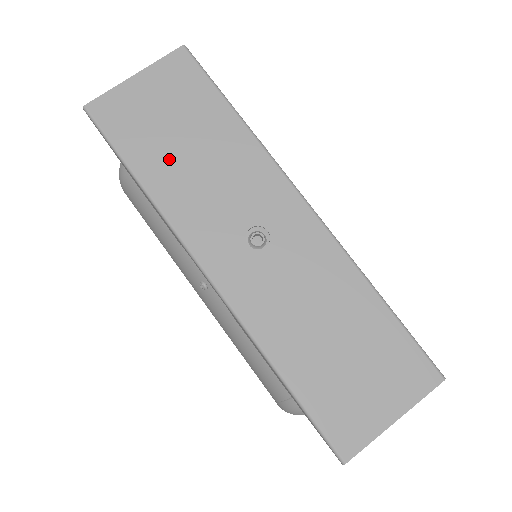
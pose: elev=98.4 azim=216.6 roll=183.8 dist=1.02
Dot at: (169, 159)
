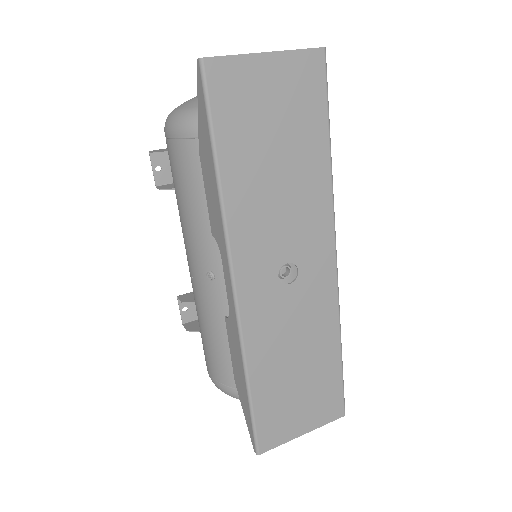
Dot at: (255, 166)
